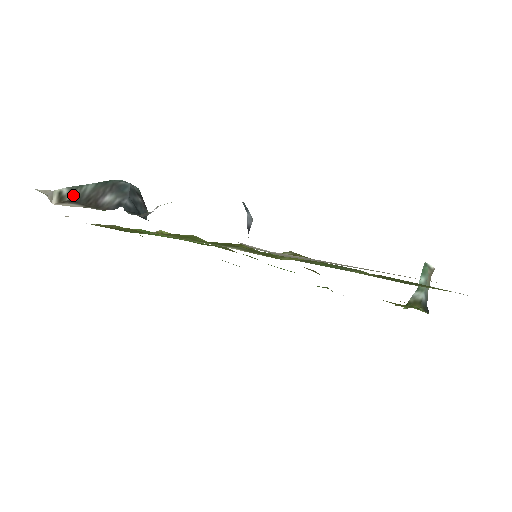
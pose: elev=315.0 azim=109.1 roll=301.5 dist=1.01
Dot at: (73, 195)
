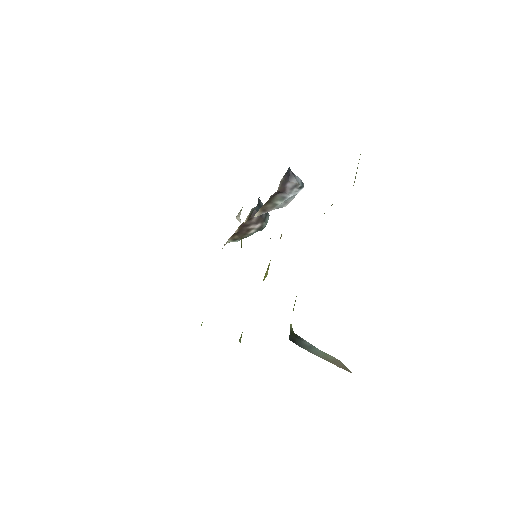
Dot at: occluded
